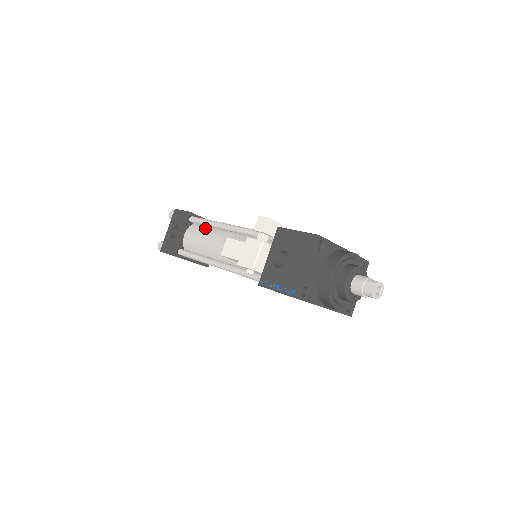
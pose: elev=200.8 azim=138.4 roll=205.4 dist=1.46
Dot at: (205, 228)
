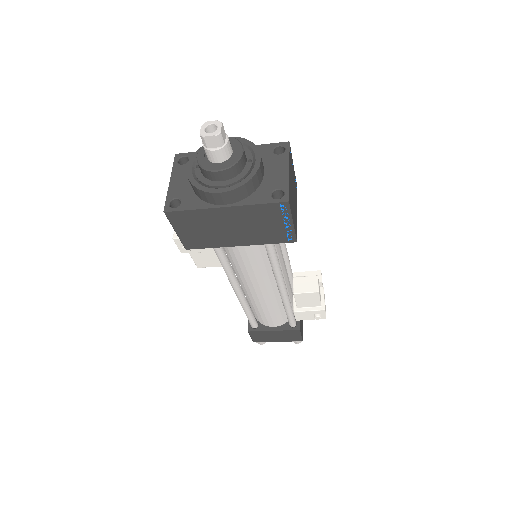
Dot at: occluded
